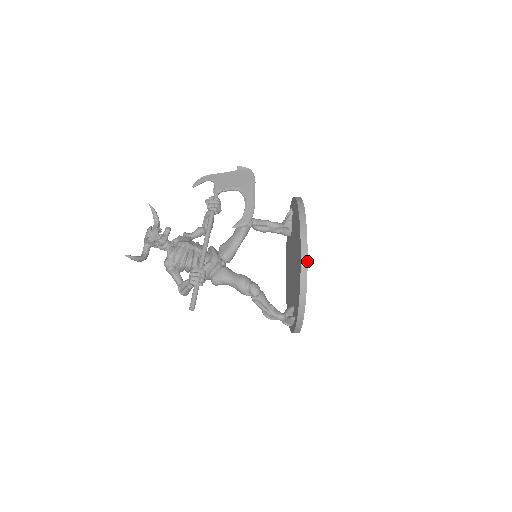
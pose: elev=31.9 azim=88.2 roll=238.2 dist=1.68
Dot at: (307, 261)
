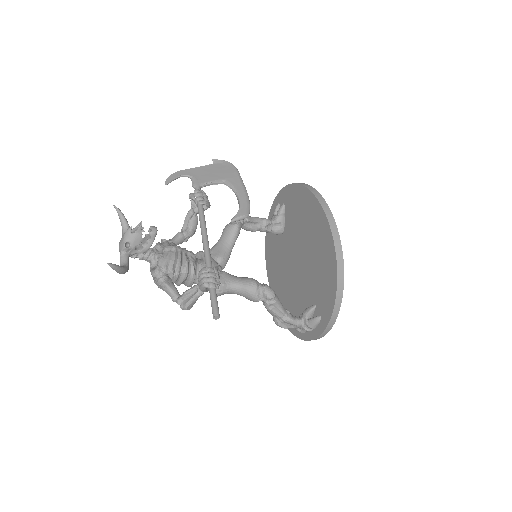
Dot at: occluded
